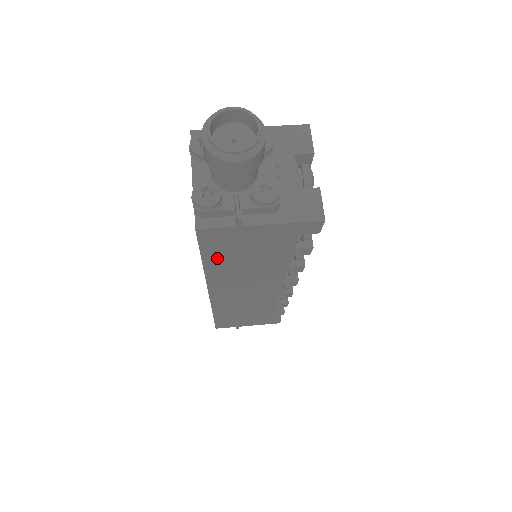
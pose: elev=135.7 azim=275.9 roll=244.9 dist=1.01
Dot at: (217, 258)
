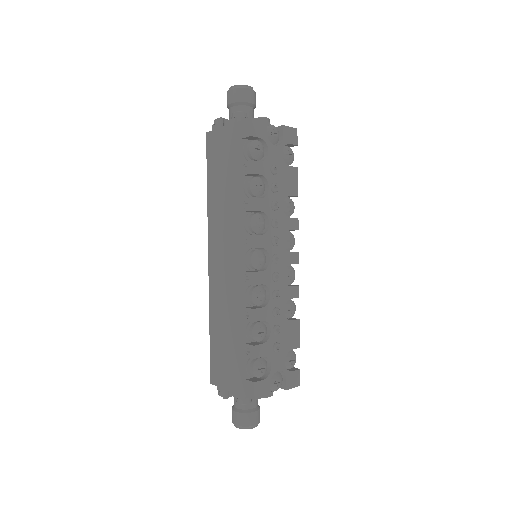
Dot at: (213, 176)
